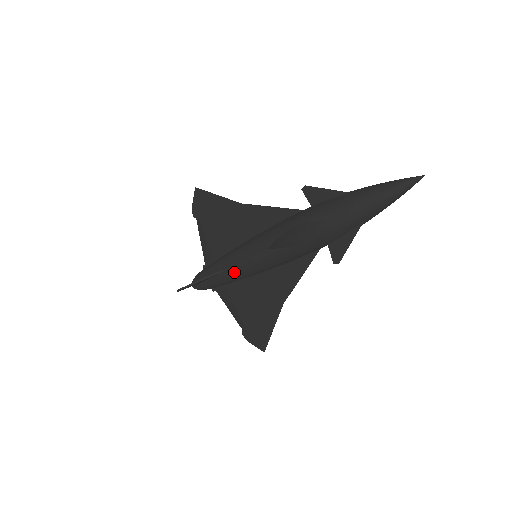
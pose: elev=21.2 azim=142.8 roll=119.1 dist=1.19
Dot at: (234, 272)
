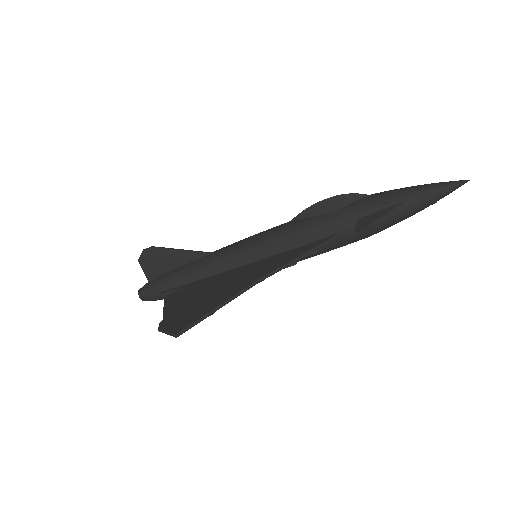
Dot at: (226, 250)
